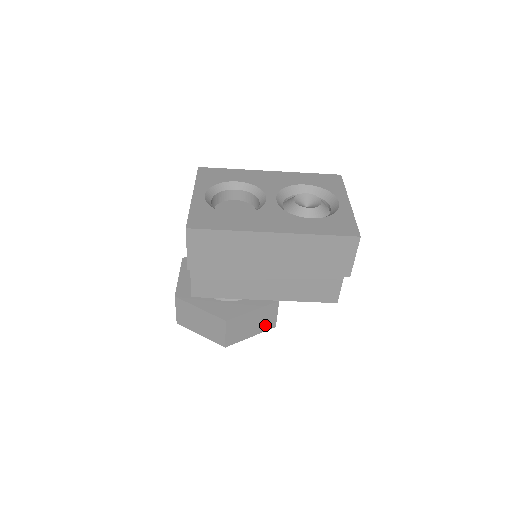
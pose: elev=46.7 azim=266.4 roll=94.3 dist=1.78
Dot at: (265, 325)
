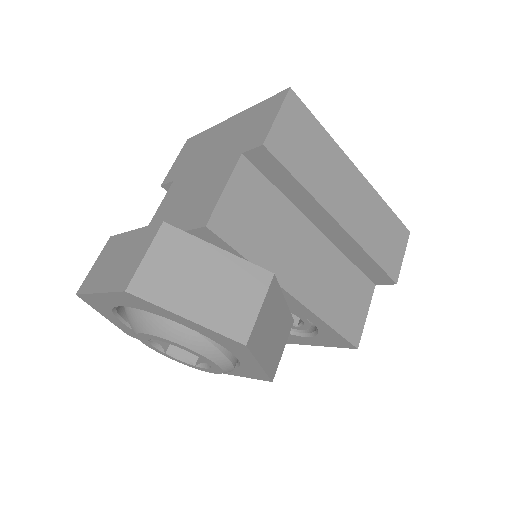
Dot at: (272, 358)
